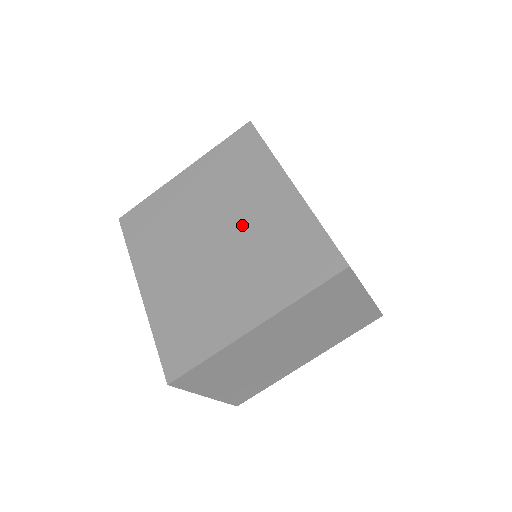
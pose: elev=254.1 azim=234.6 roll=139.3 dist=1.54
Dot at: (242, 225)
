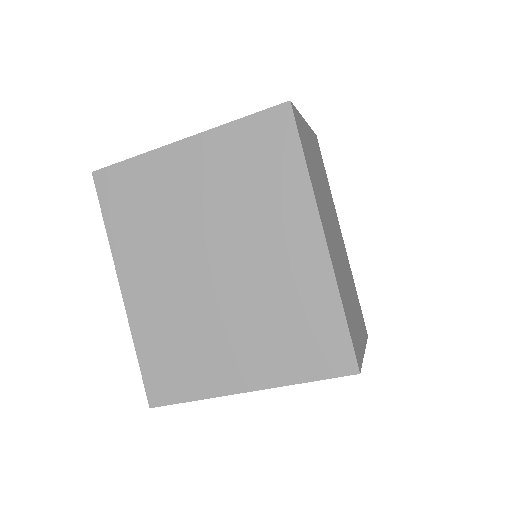
Dot at: (252, 265)
